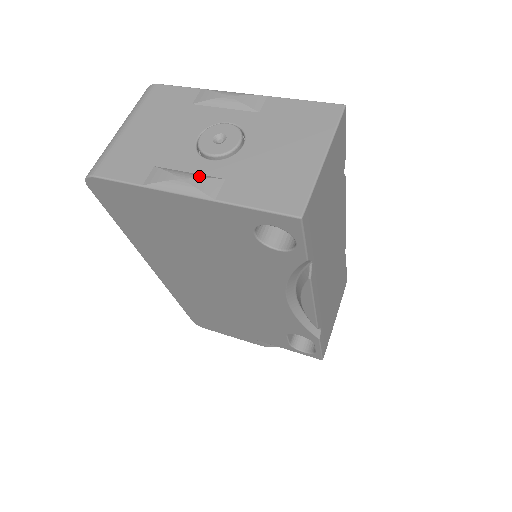
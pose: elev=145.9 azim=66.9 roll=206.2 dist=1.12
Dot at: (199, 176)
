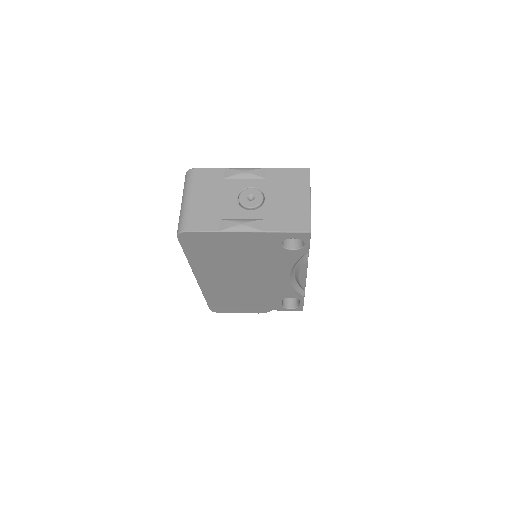
Dot at: (250, 220)
